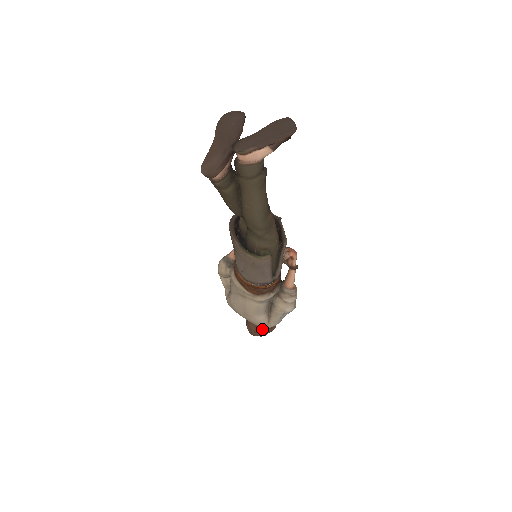
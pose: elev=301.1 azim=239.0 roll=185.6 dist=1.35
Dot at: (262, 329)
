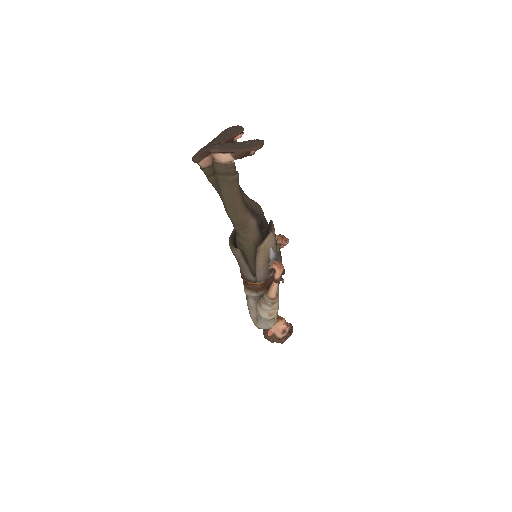
Dot at: (268, 333)
